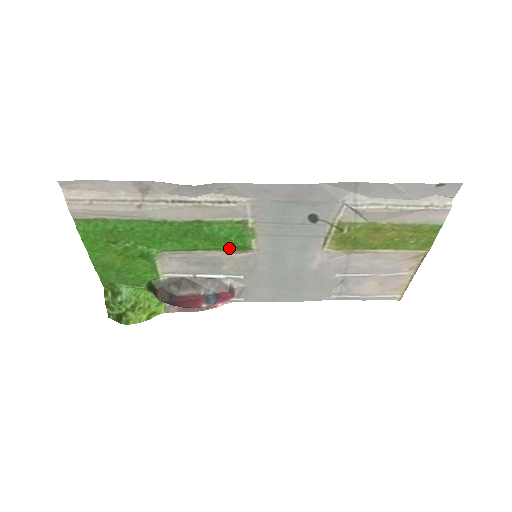
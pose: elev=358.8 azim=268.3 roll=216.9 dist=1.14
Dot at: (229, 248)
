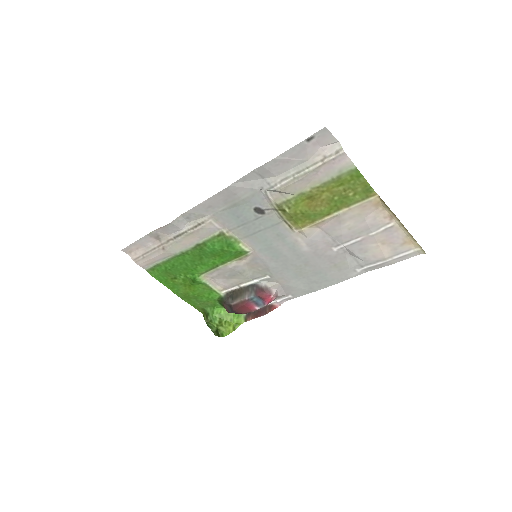
Dot at: (233, 257)
